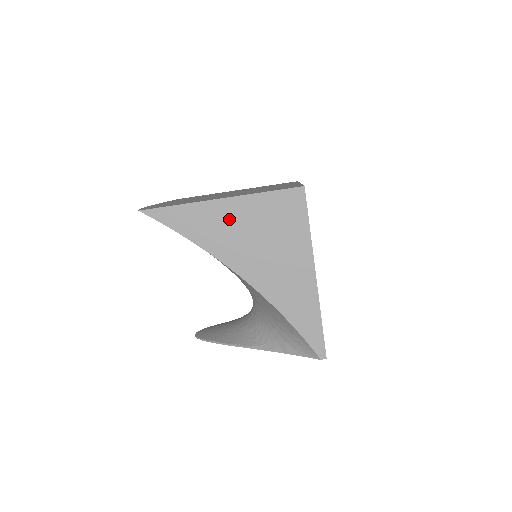
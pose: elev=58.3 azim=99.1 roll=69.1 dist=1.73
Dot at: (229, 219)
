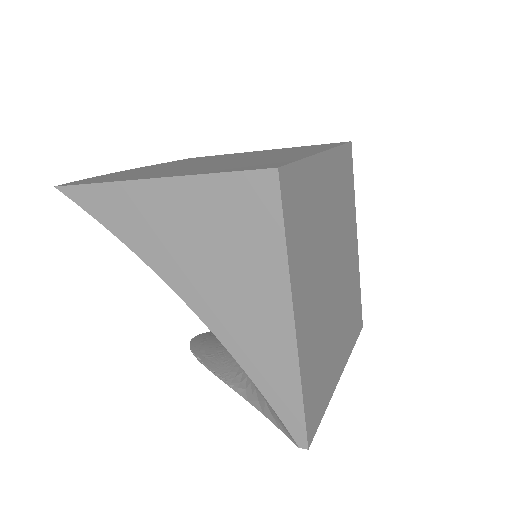
Dot at: (165, 212)
